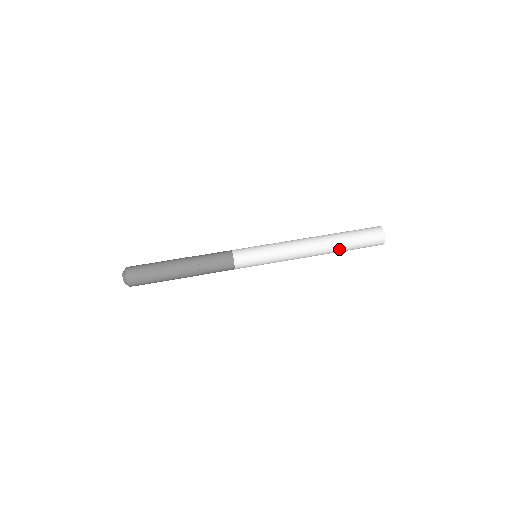
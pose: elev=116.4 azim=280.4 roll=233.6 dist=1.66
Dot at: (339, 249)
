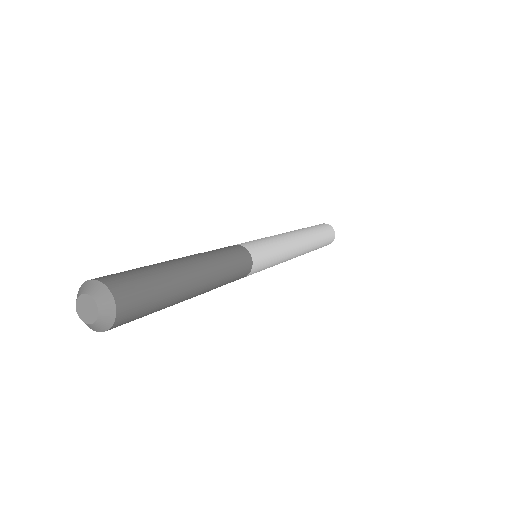
Dot at: (315, 245)
